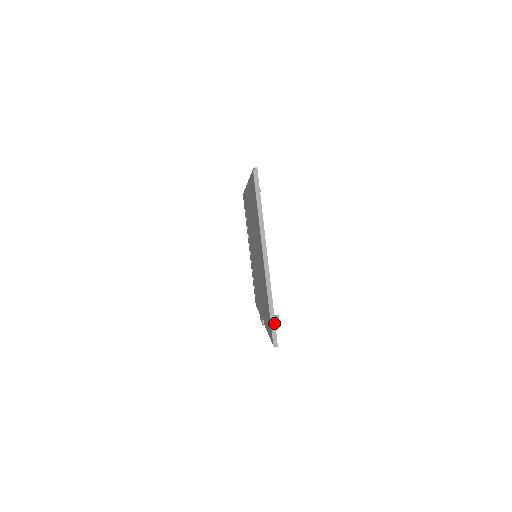
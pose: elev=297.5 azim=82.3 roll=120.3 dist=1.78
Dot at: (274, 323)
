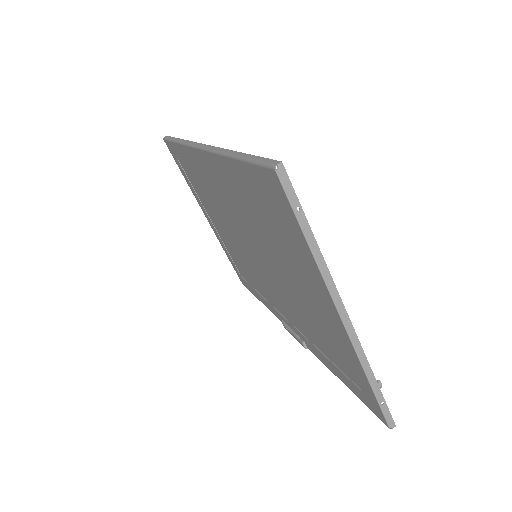
Dot at: (383, 401)
